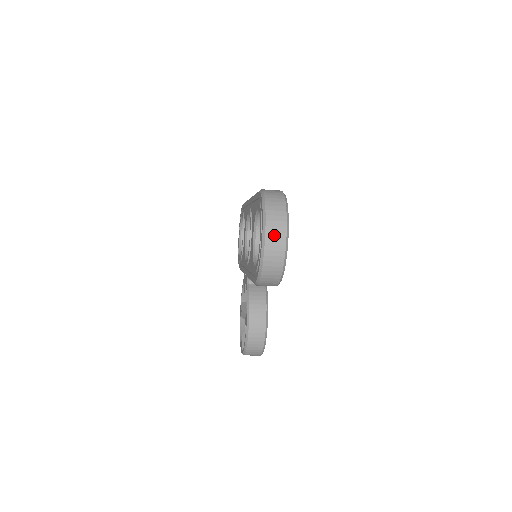
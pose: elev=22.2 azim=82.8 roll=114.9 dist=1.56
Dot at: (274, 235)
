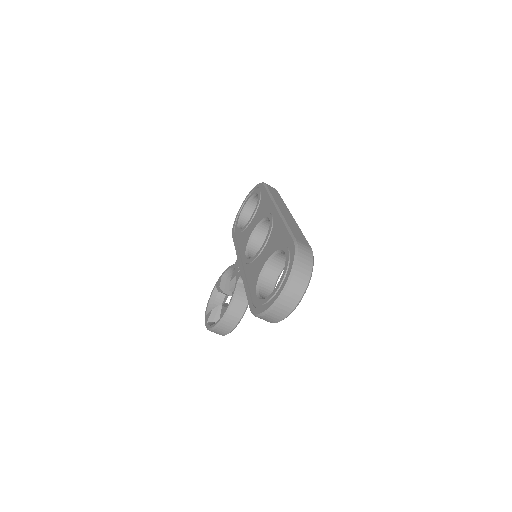
Dot at: (289, 299)
